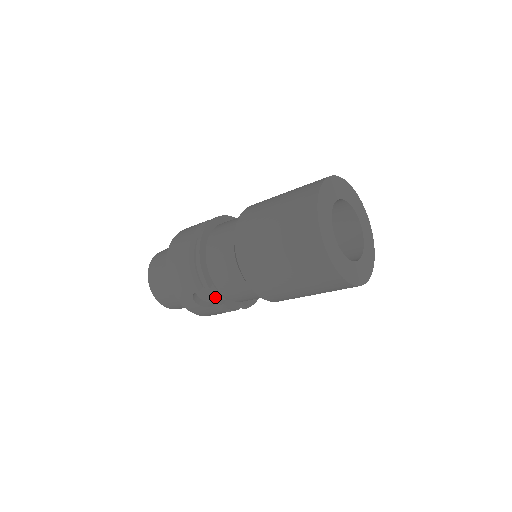
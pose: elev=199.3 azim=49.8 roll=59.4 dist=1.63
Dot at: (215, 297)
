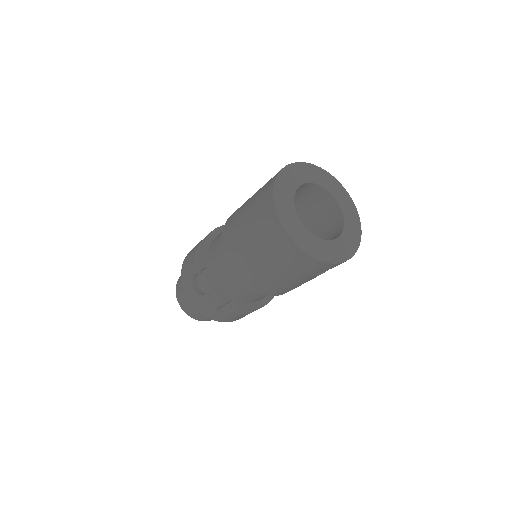
Dot at: (209, 285)
